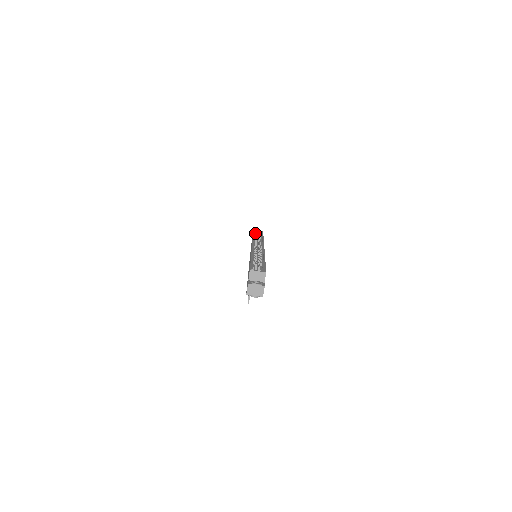
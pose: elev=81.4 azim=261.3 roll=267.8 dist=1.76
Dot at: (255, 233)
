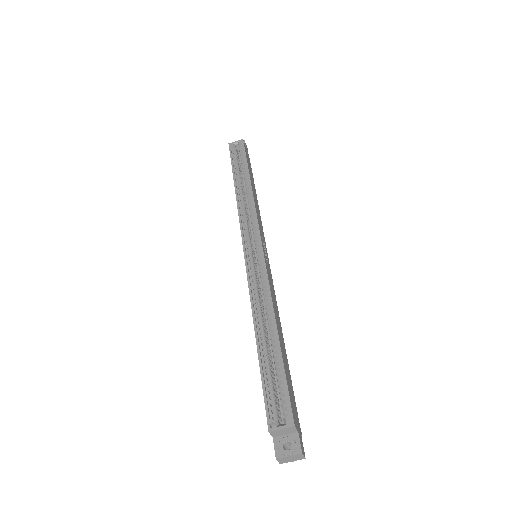
Dot at: (234, 159)
